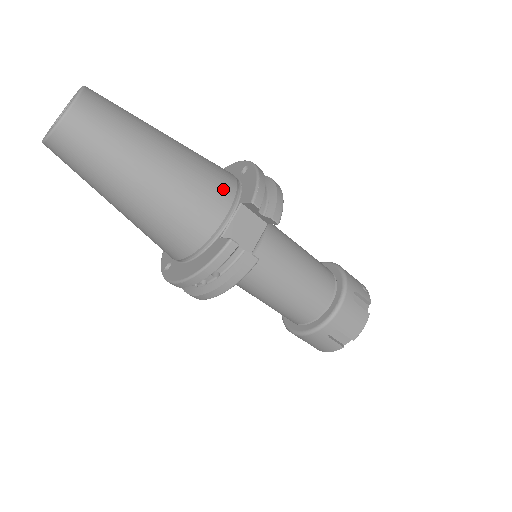
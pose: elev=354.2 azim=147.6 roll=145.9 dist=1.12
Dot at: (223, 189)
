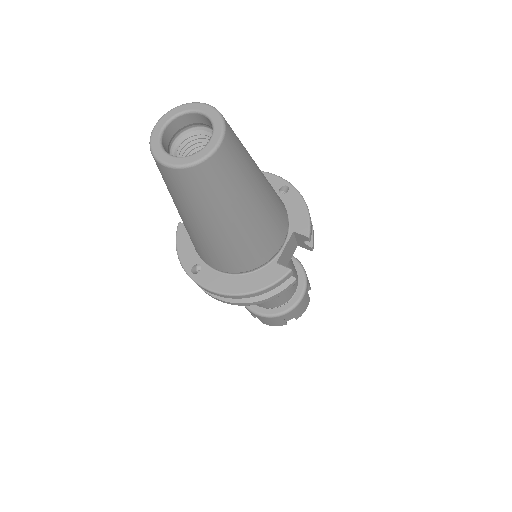
Dot at: (284, 218)
